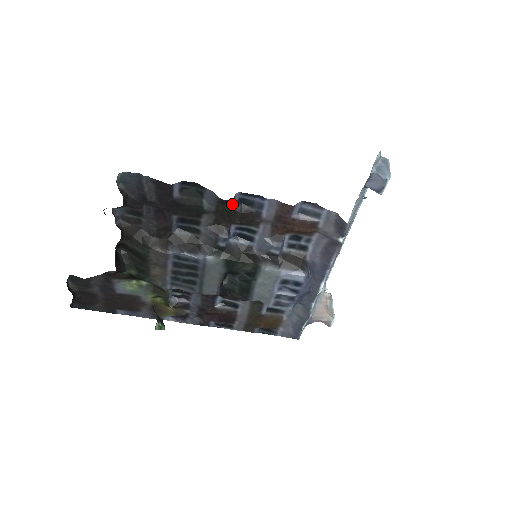
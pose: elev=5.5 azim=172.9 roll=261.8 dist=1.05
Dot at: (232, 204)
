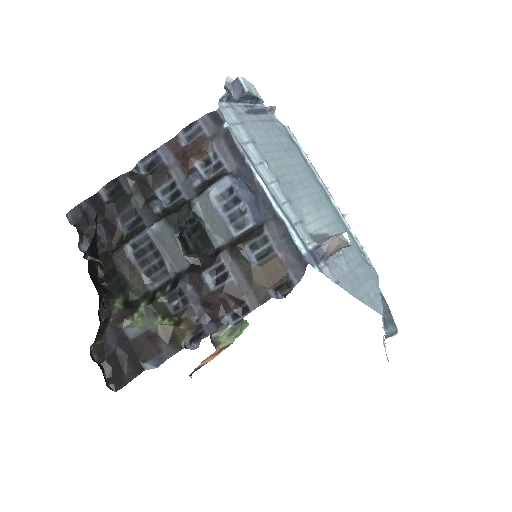
Dot at: (140, 173)
